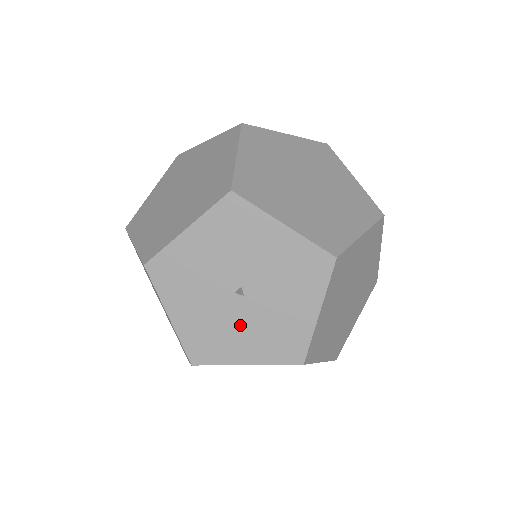
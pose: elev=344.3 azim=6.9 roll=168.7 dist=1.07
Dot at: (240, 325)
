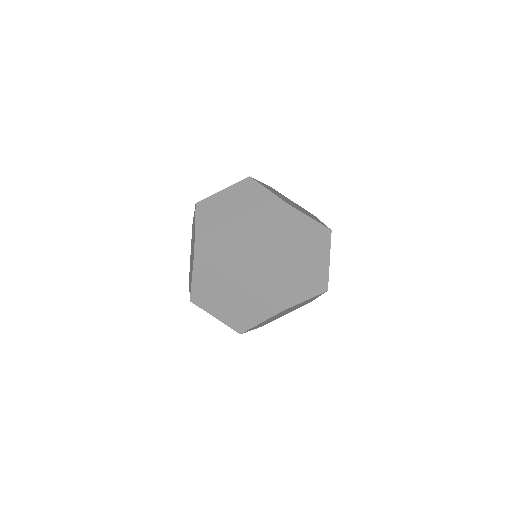
Dot at: (251, 224)
